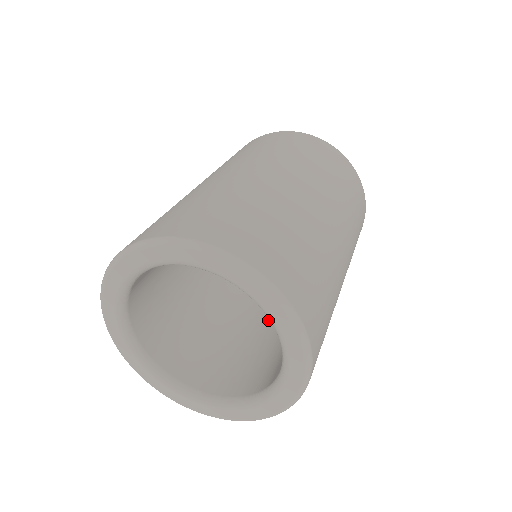
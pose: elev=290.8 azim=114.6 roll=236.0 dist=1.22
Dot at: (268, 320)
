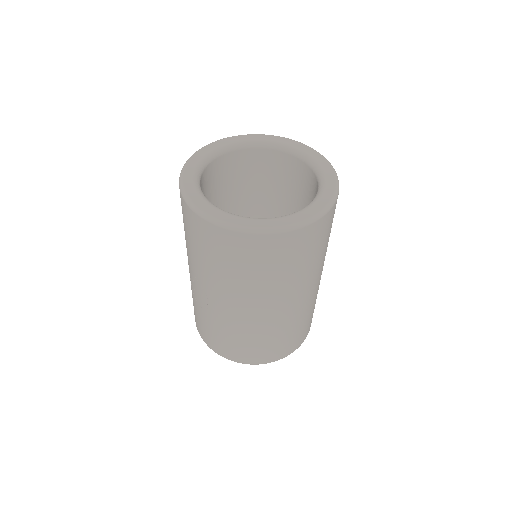
Dot at: occluded
